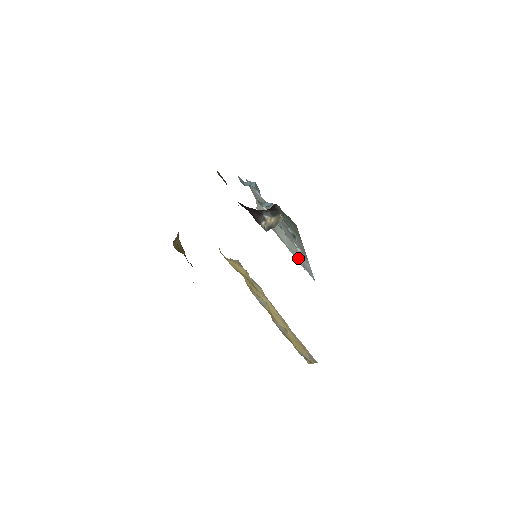
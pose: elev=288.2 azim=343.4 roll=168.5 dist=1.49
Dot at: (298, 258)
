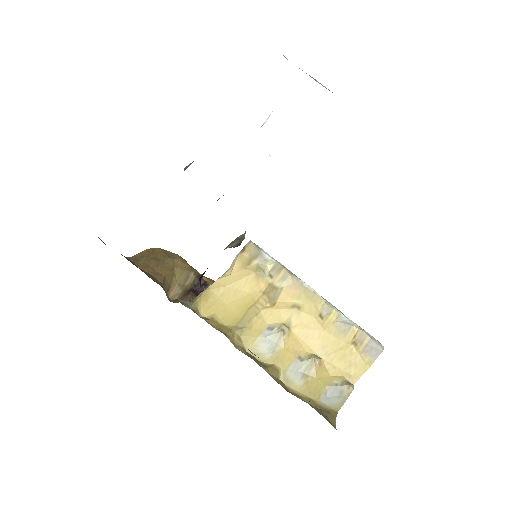
Dot at: occluded
